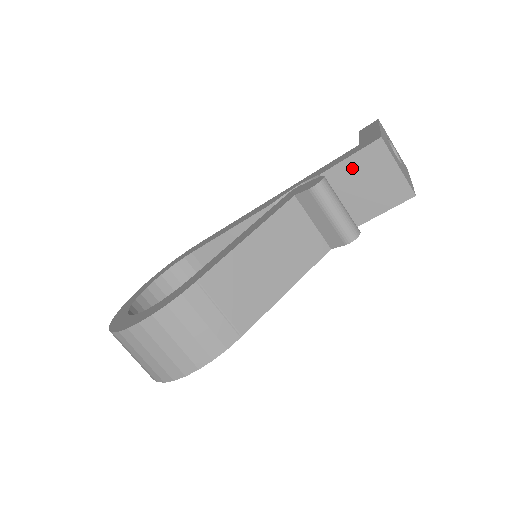
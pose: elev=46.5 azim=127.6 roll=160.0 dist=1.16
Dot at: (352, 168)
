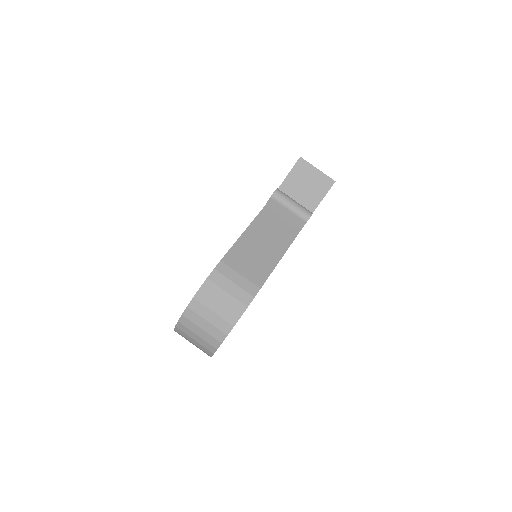
Dot at: (292, 181)
